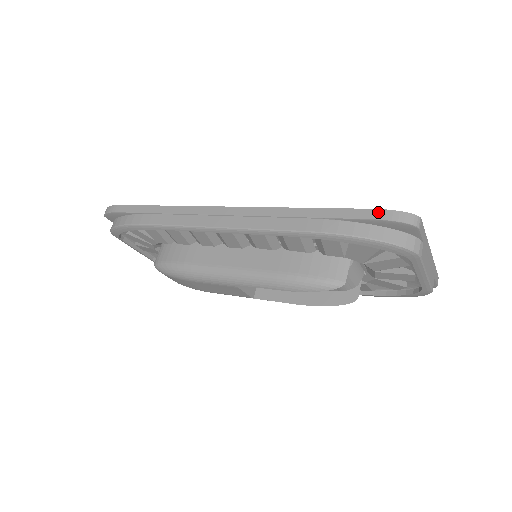
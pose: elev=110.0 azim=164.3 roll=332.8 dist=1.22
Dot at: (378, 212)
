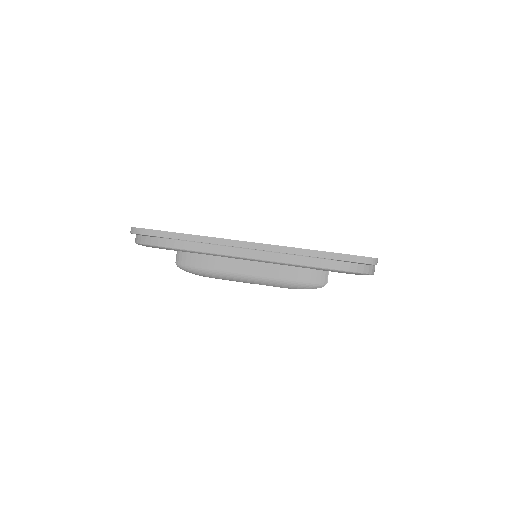
Dot at: (356, 257)
